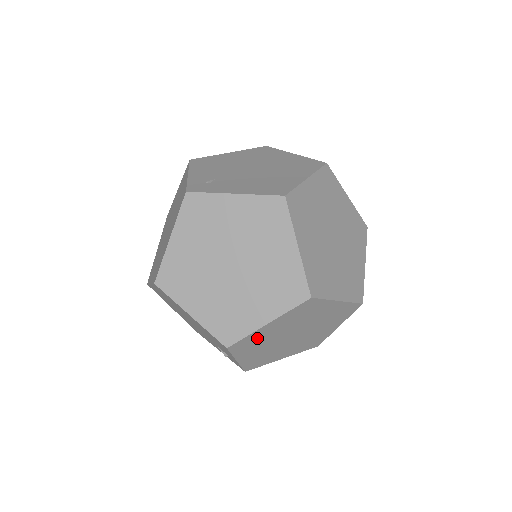
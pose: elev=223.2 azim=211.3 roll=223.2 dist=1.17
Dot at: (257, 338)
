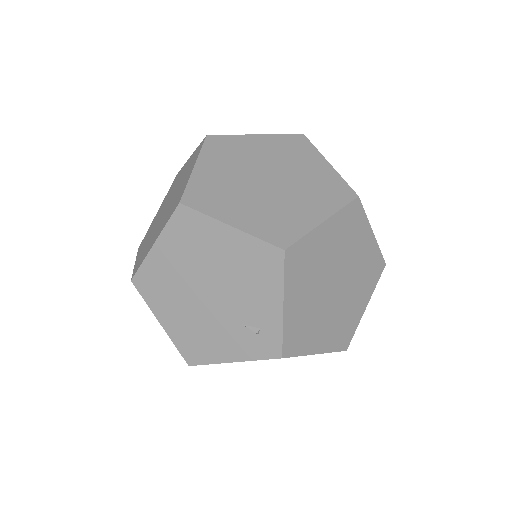
Dot at: (310, 254)
